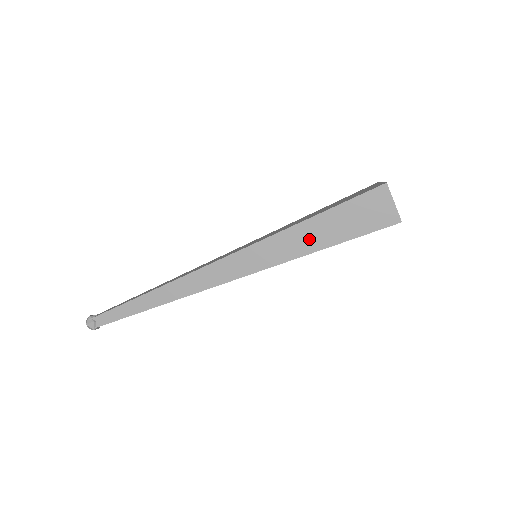
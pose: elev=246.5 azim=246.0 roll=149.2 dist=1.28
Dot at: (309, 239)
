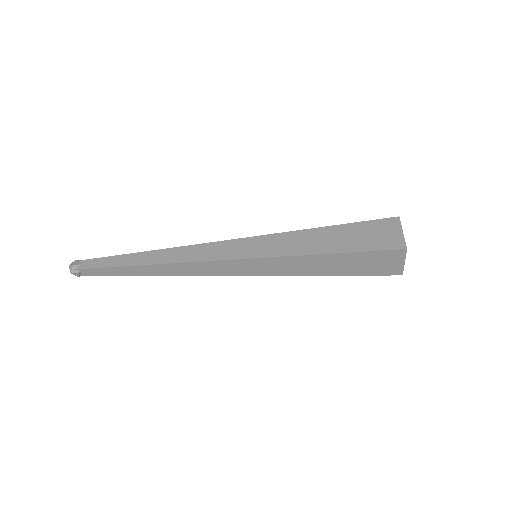
Dot at: (313, 267)
